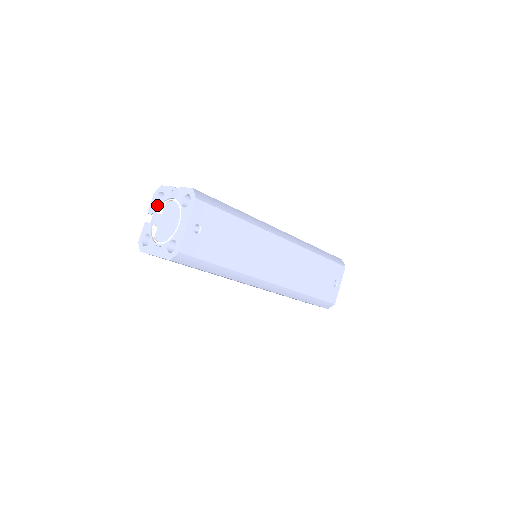
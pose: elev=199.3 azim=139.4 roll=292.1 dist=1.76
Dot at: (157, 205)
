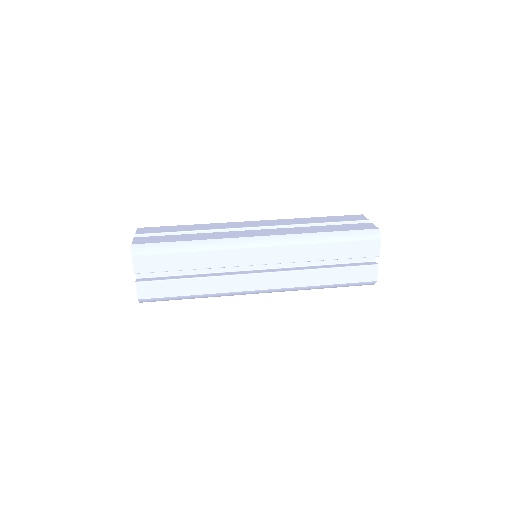
Dot at: occluded
